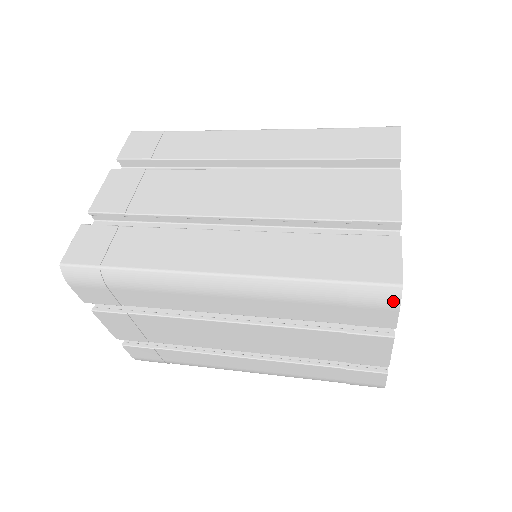
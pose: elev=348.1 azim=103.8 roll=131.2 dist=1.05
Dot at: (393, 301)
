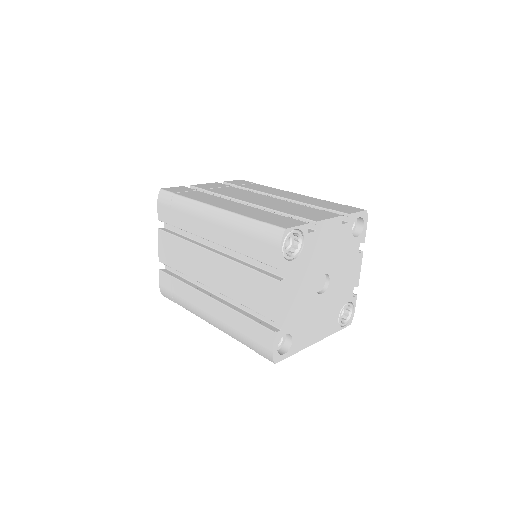
Dot at: (279, 239)
